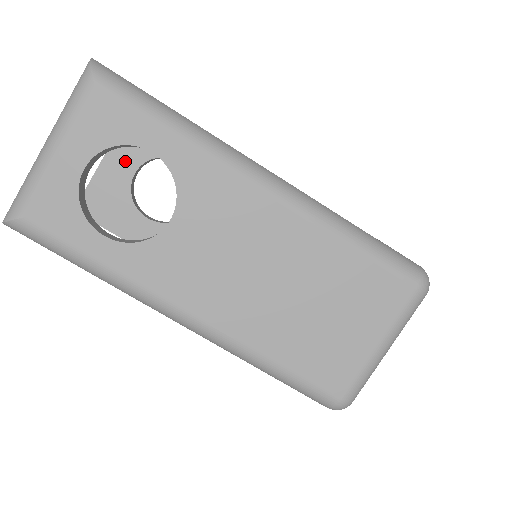
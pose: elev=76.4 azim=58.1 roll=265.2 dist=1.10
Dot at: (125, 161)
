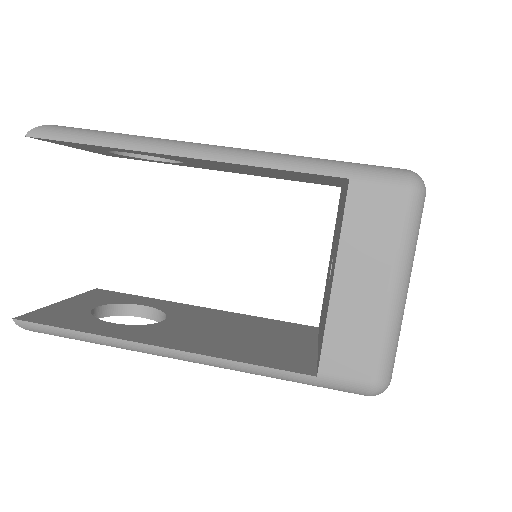
Dot at: (84, 304)
